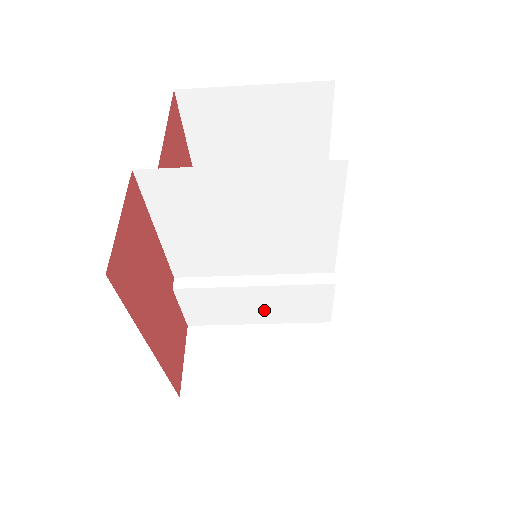
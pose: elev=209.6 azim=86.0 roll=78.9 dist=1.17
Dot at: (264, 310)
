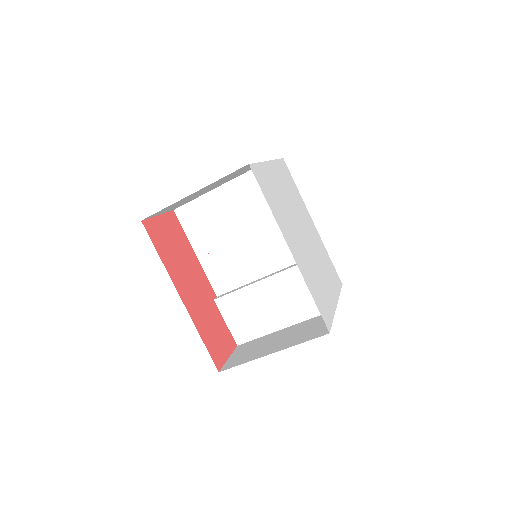
Dot at: (280, 308)
